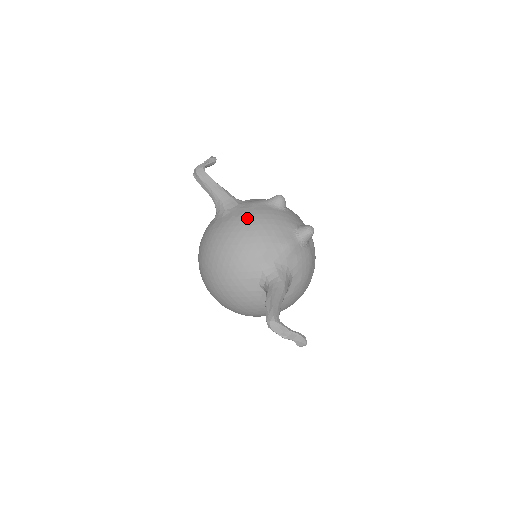
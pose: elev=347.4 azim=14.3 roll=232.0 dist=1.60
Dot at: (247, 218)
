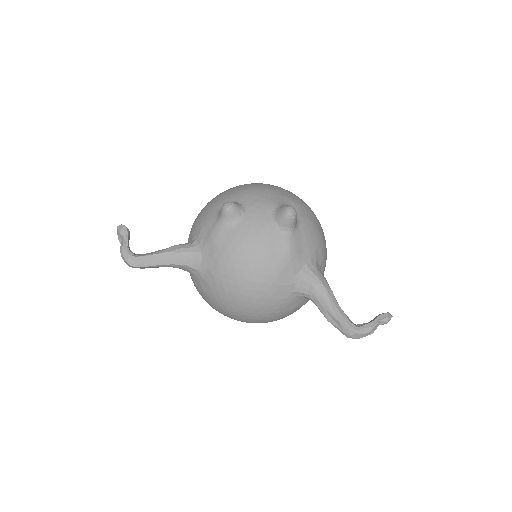
Dot at: (230, 267)
